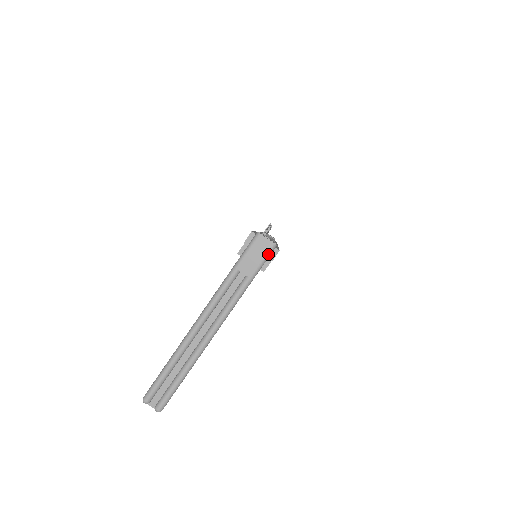
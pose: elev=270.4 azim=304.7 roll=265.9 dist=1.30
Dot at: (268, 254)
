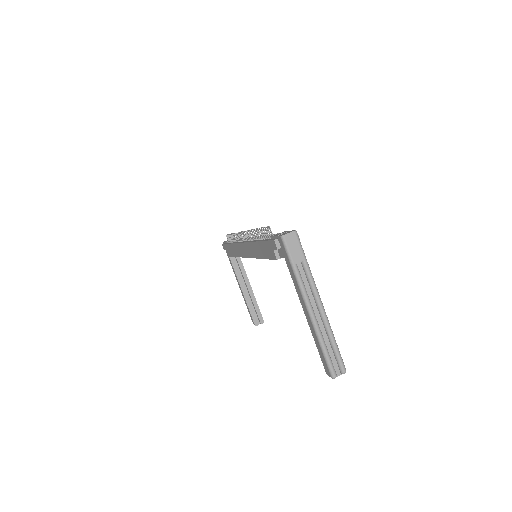
Dot at: (298, 239)
